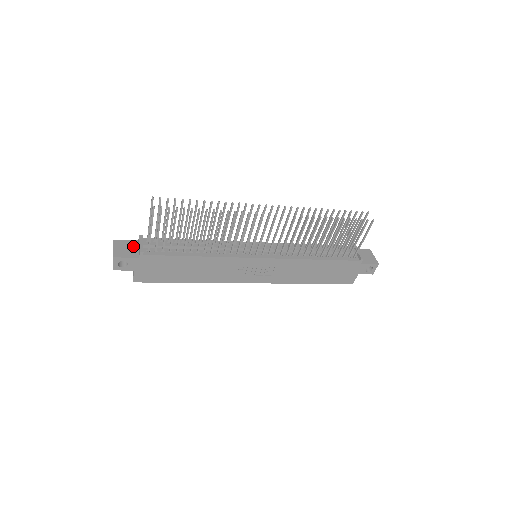
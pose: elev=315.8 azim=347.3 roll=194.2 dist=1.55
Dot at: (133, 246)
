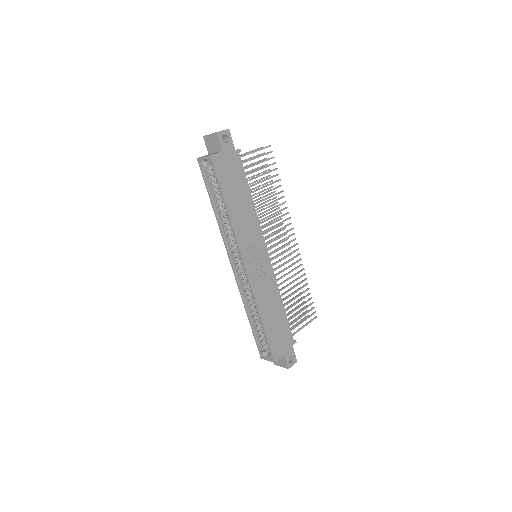
Dot at: occluded
